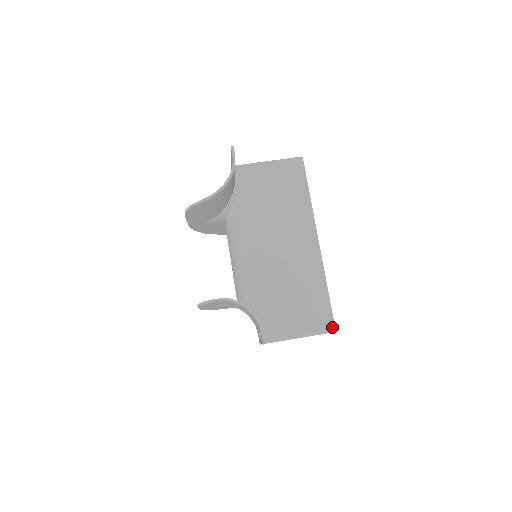
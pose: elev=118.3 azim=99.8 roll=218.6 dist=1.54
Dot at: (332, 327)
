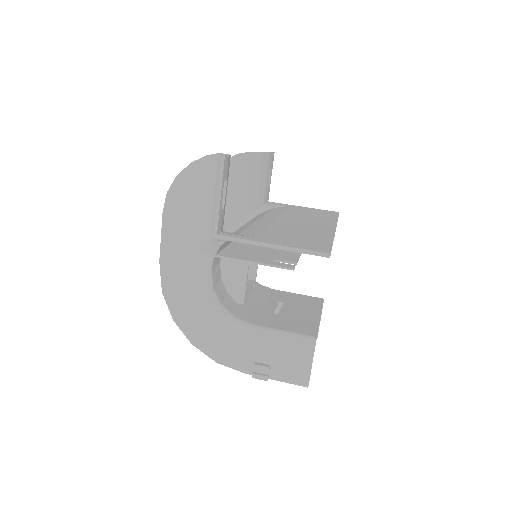
Dot at: (326, 251)
